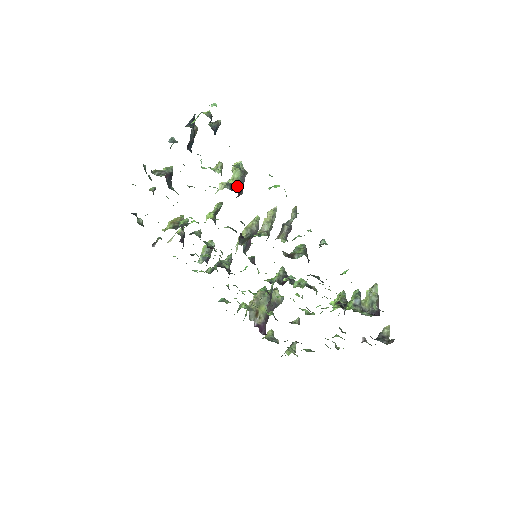
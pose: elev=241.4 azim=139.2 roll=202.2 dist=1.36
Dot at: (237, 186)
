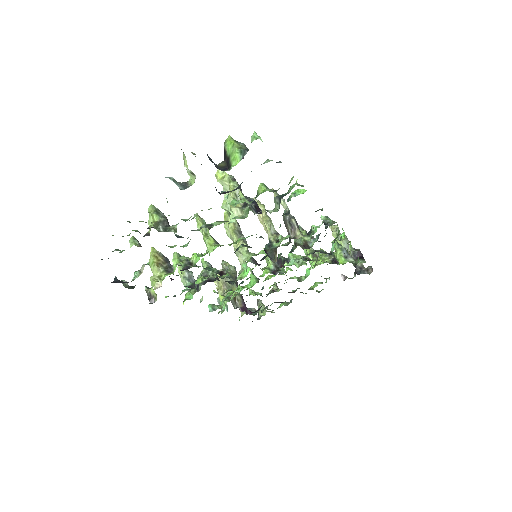
Dot at: (256, 205)
